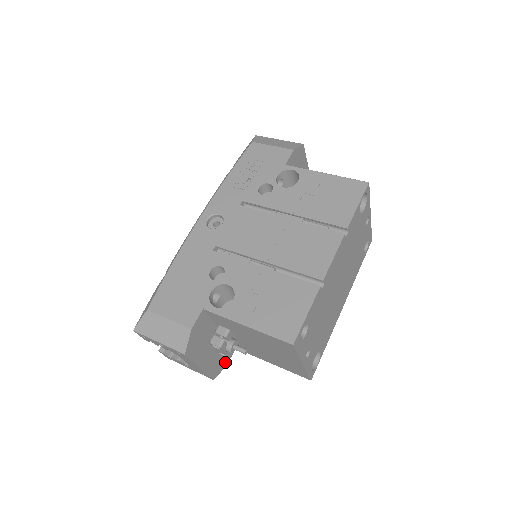
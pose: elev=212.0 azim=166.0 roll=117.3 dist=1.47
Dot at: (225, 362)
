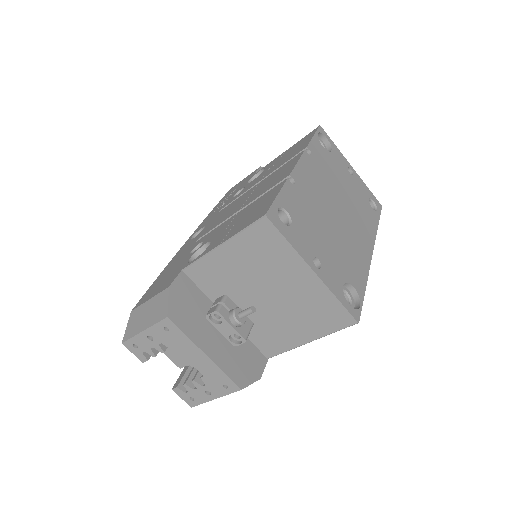
Dot at: (255, 372)
